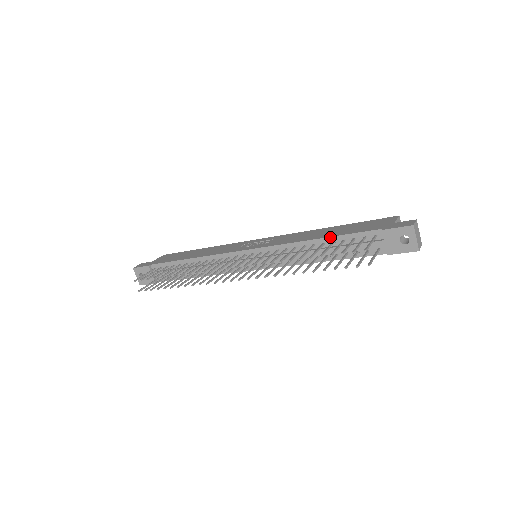
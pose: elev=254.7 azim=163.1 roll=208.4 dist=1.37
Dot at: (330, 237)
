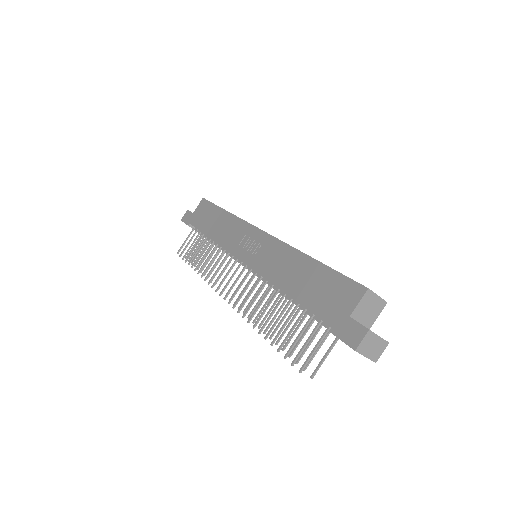
Dot at: (293, 299)
